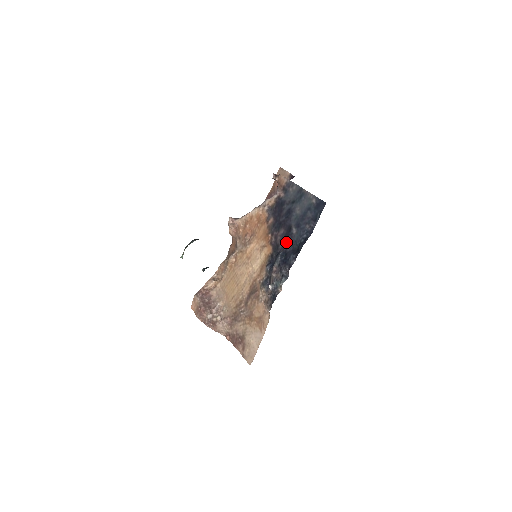
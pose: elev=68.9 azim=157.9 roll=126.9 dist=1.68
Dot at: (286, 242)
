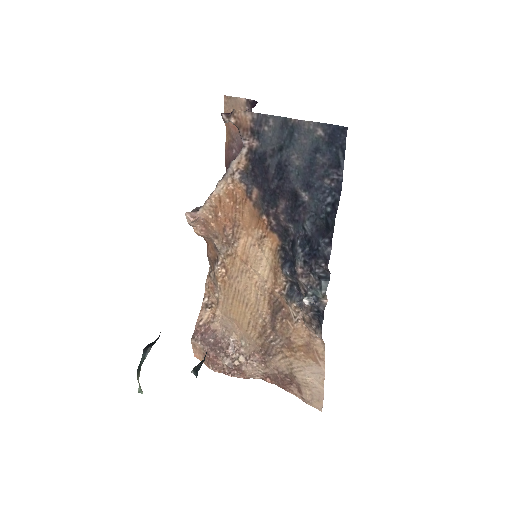
Dot at: (298, 220)
